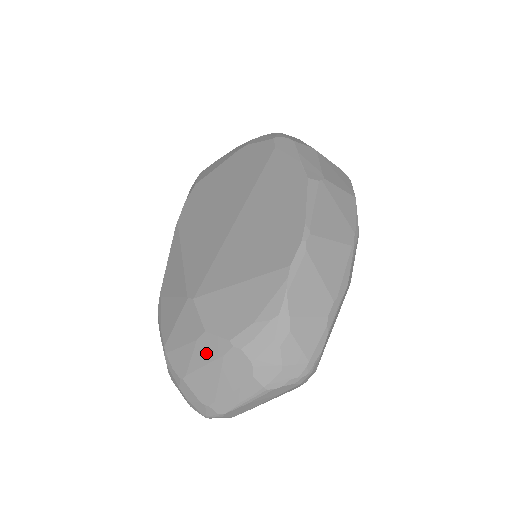
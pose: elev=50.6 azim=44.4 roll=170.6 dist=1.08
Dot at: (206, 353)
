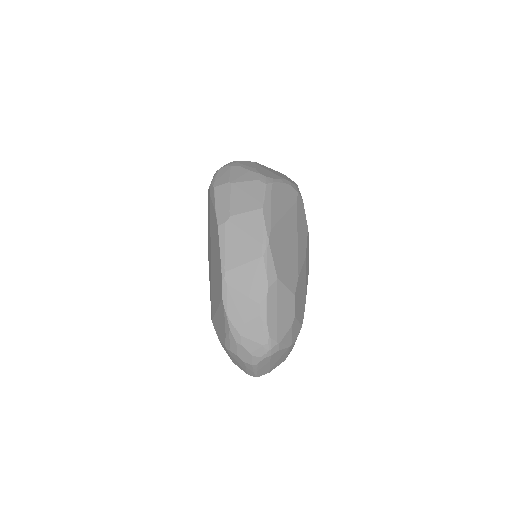
Dot at: (226, 351)
